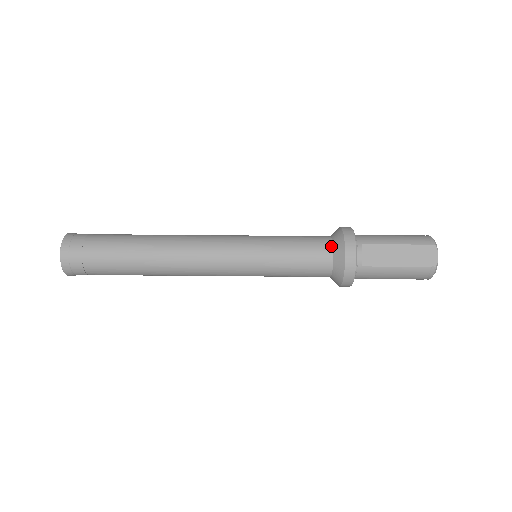
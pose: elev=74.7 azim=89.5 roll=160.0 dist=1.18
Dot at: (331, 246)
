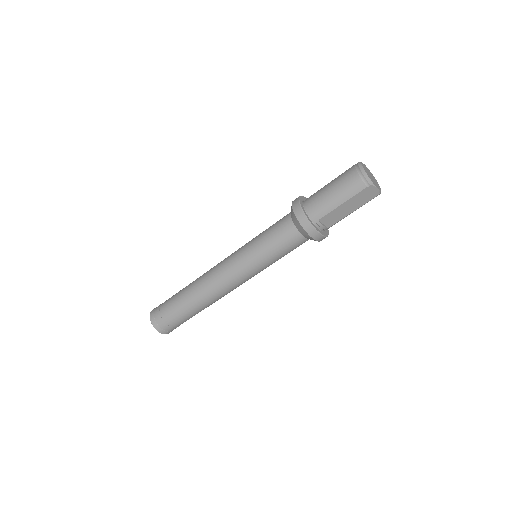
Dot at: (299, 234)
